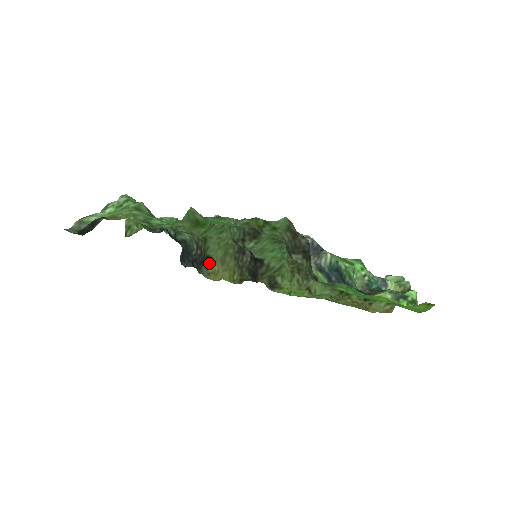
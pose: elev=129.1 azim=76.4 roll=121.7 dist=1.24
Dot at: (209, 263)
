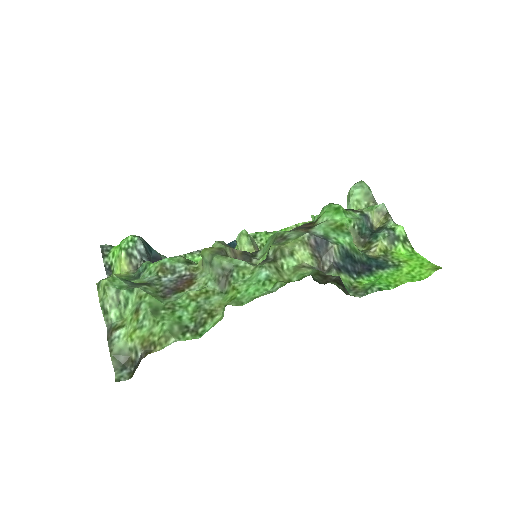
Dot at: occluded
